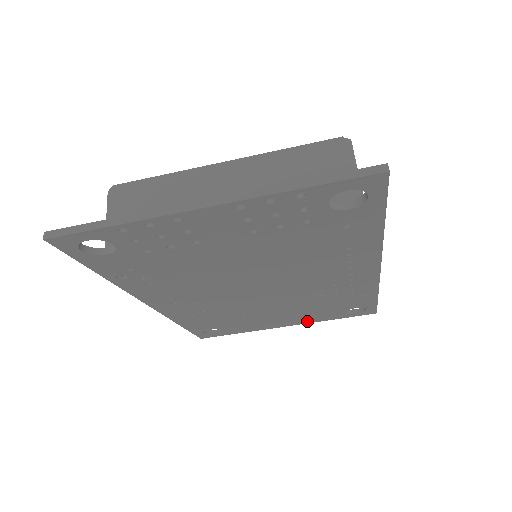
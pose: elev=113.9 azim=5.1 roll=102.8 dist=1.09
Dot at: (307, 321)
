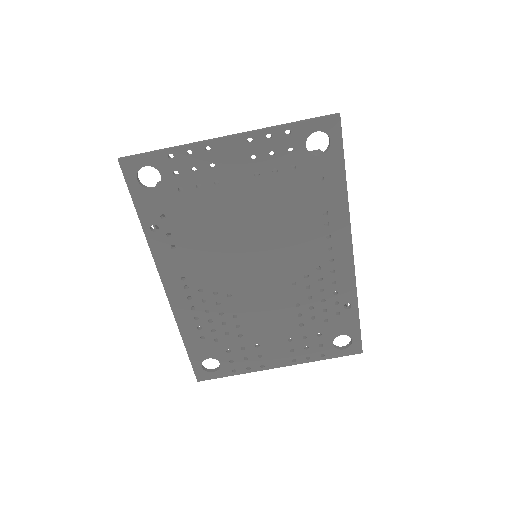
Dot at: (299, 358)
